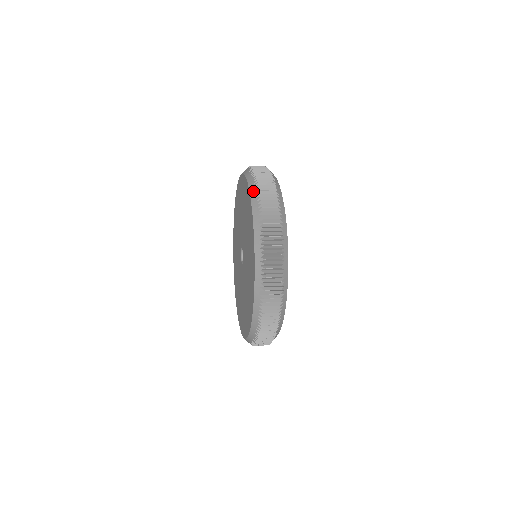
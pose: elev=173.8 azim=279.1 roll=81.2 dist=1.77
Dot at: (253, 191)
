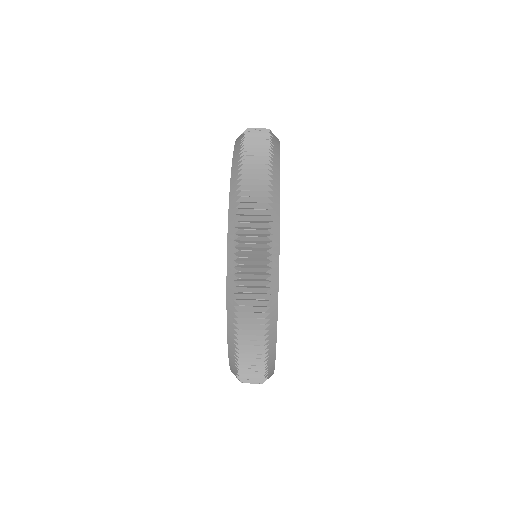
Dot at: (234, 188)
